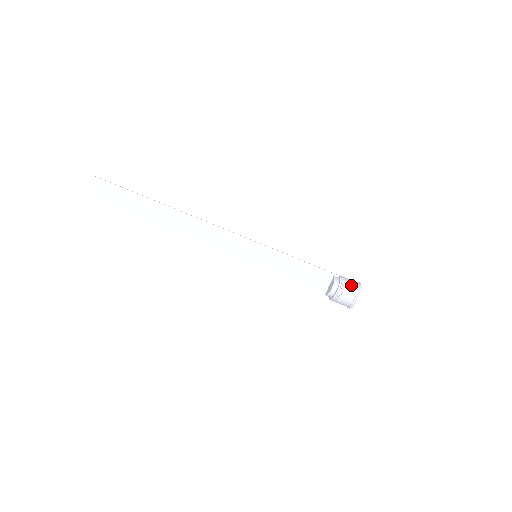
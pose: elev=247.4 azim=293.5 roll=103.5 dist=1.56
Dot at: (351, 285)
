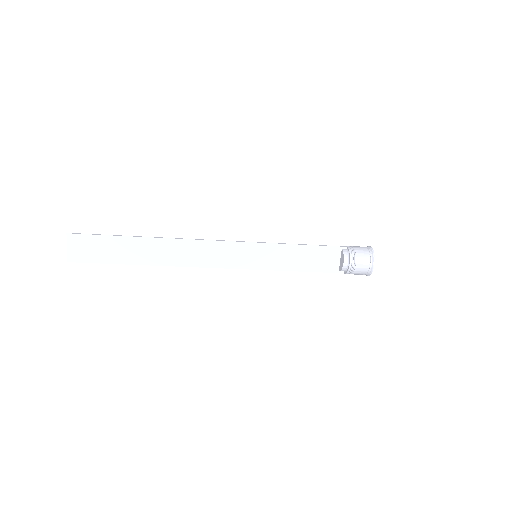
Dot at: (362, 253)
